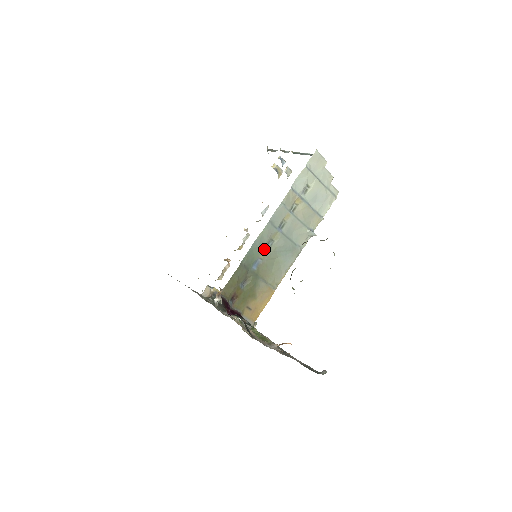
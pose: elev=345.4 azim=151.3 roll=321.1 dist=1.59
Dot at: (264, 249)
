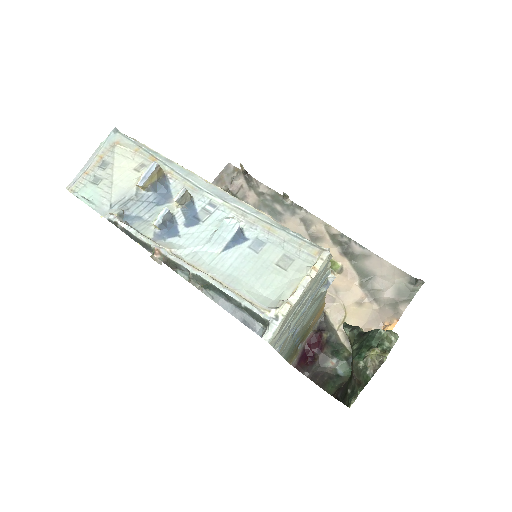
Dot at: (294, 340)
